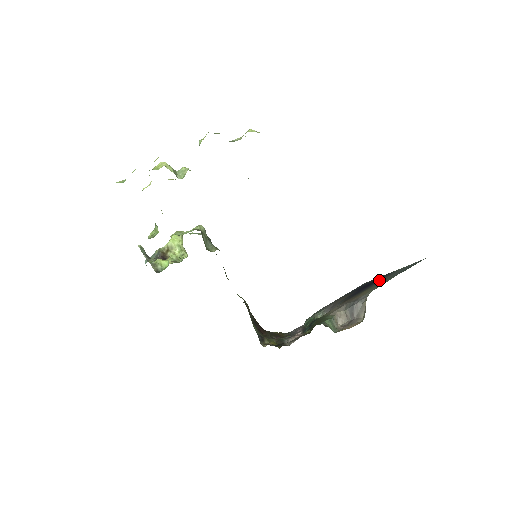
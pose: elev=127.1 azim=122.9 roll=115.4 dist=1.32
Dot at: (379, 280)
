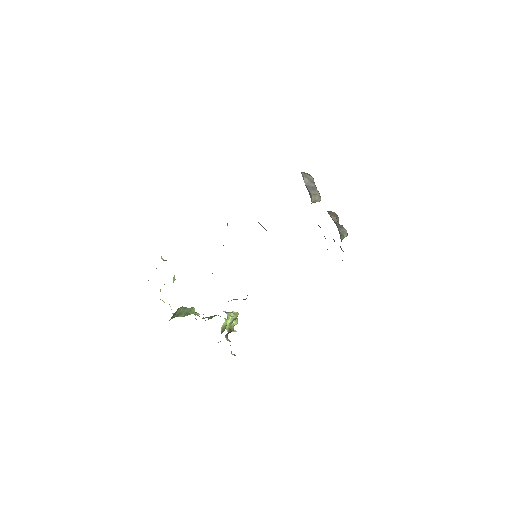
Dot at: occluded
